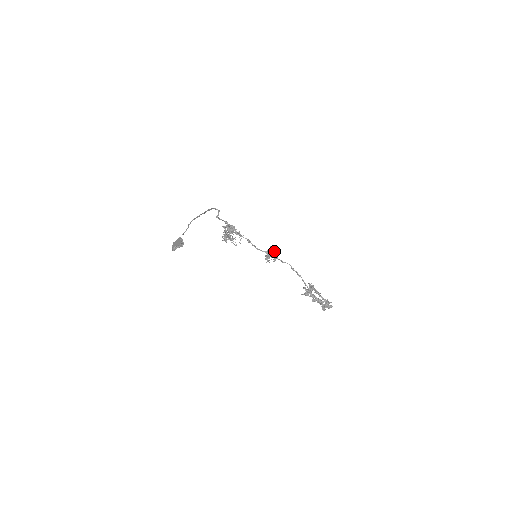
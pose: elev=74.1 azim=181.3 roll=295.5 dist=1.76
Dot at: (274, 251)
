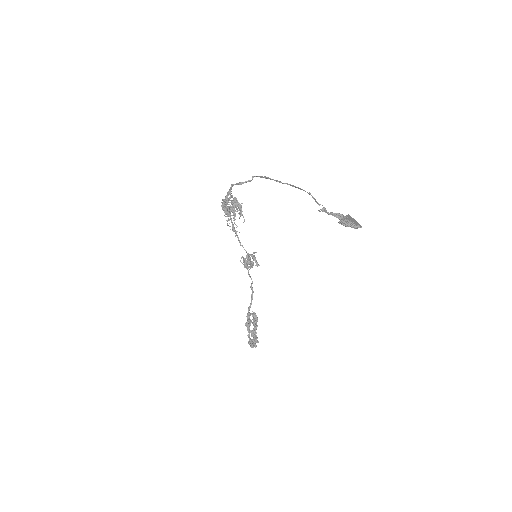
Dot at: (250, 258)
